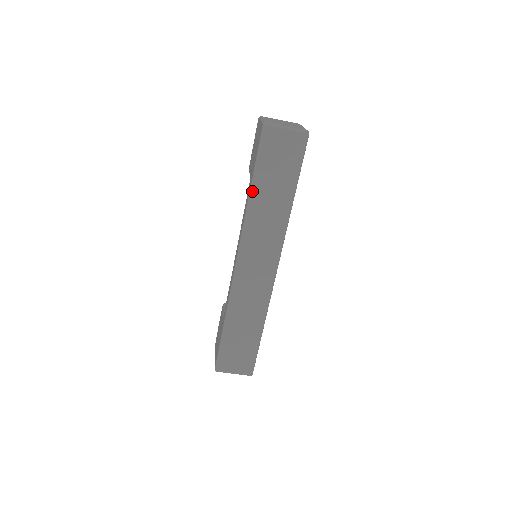
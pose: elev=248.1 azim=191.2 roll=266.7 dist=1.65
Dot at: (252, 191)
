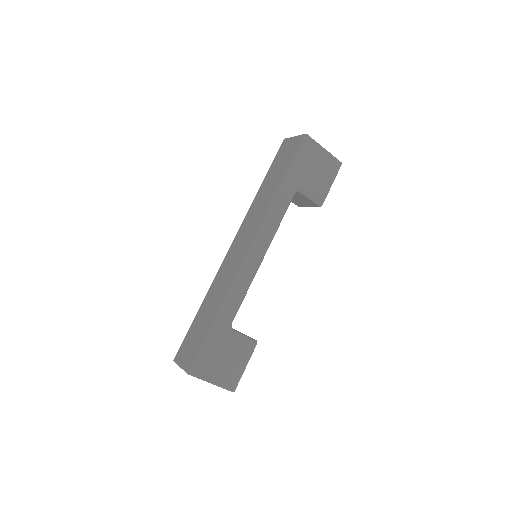
Dot at: (260, 186)
